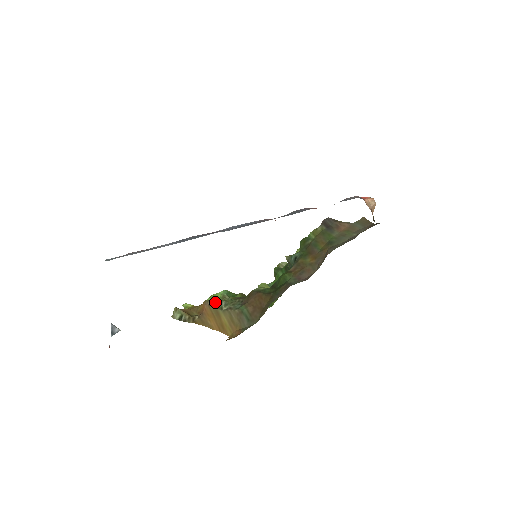
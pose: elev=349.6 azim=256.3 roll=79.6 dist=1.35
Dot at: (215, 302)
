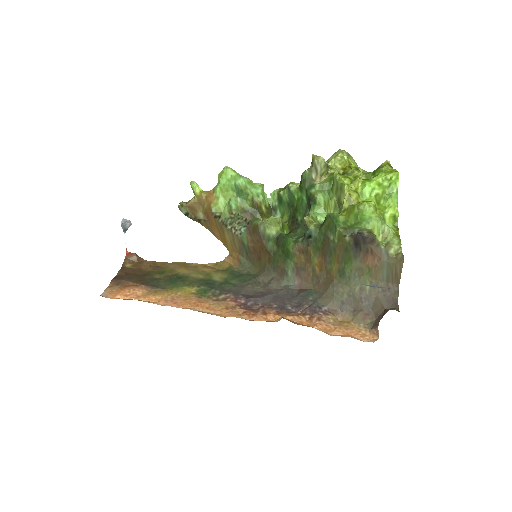
Dot at: (221, 216)
